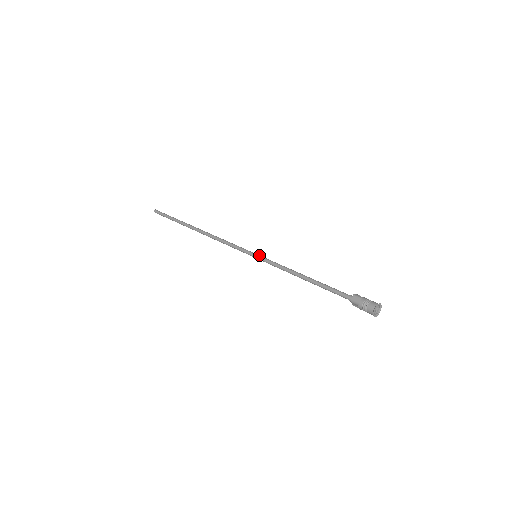
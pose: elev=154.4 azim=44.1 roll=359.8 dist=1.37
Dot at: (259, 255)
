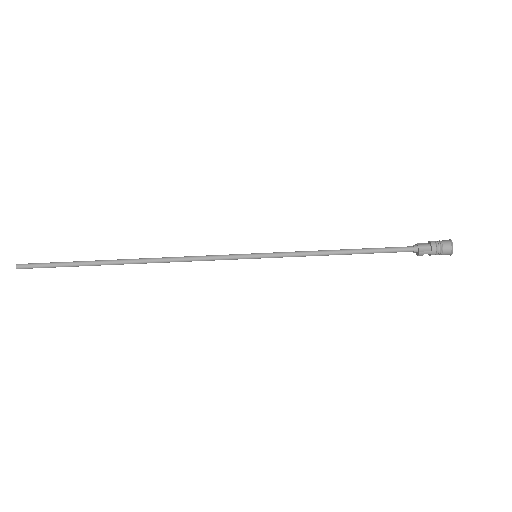
Dot at: (261, 254)
